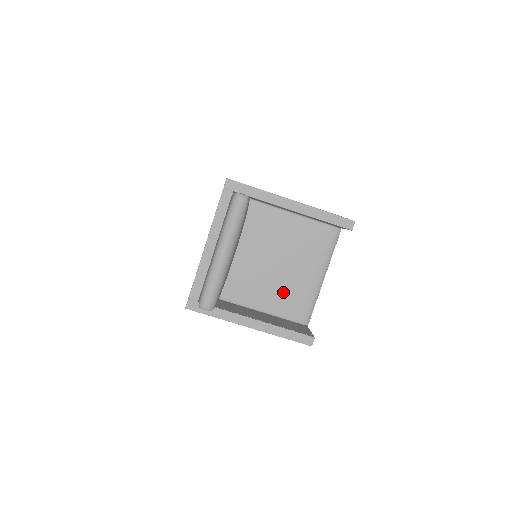
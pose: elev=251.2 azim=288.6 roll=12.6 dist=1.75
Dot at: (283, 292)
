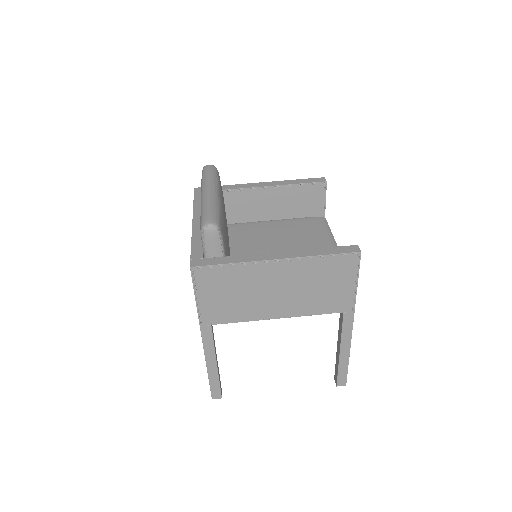
Dot at: occluded
